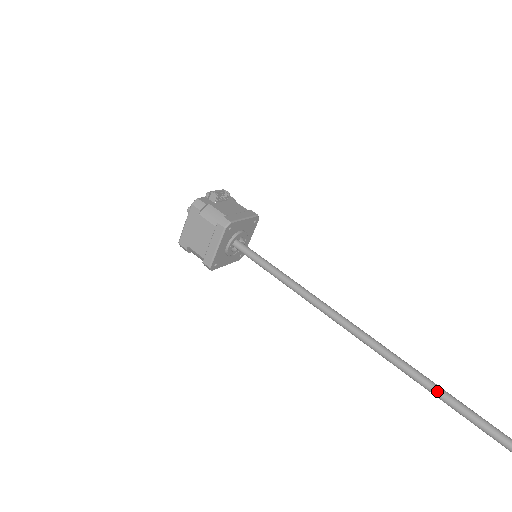
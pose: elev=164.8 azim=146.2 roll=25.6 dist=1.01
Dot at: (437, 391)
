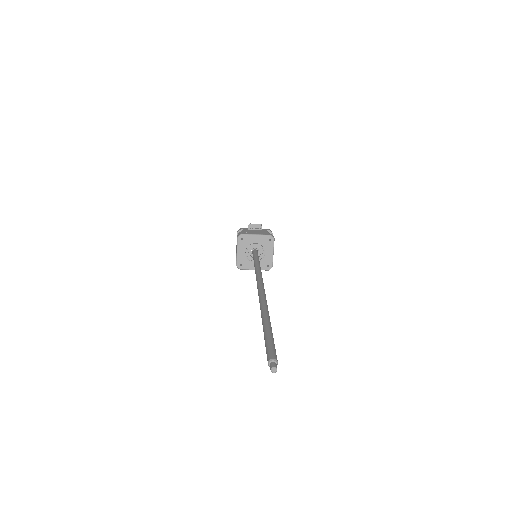
Dot at: (261, 305)
